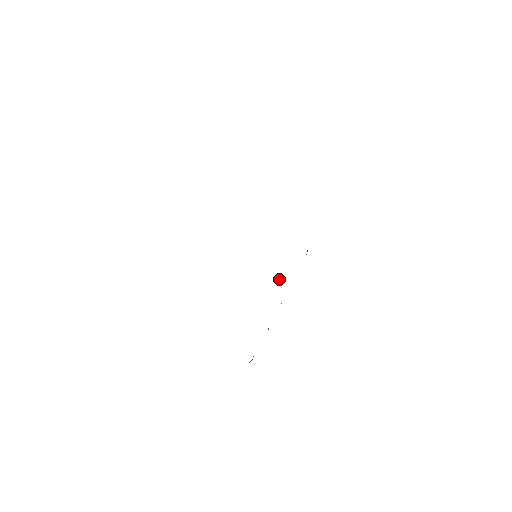
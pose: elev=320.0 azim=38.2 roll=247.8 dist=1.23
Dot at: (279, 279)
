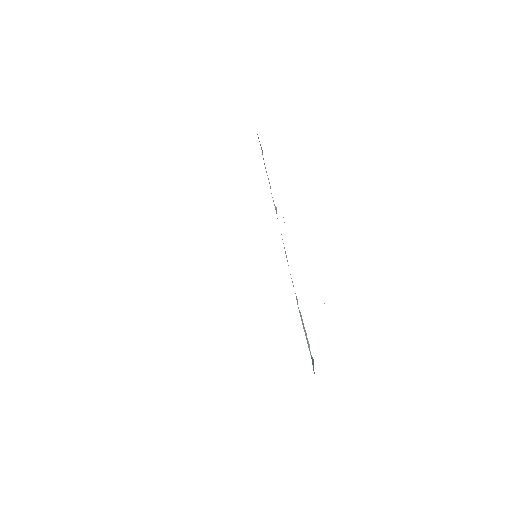
Dot at: occluded
